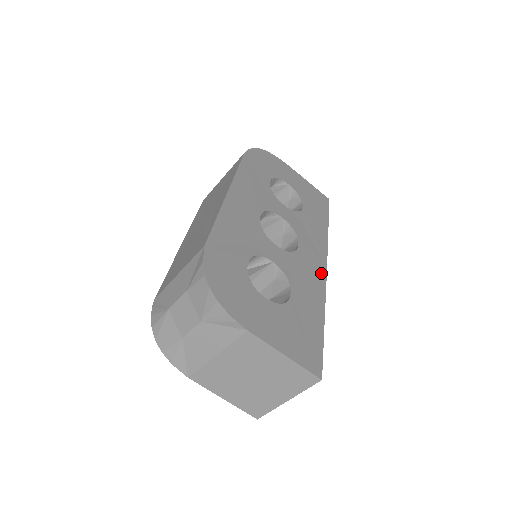
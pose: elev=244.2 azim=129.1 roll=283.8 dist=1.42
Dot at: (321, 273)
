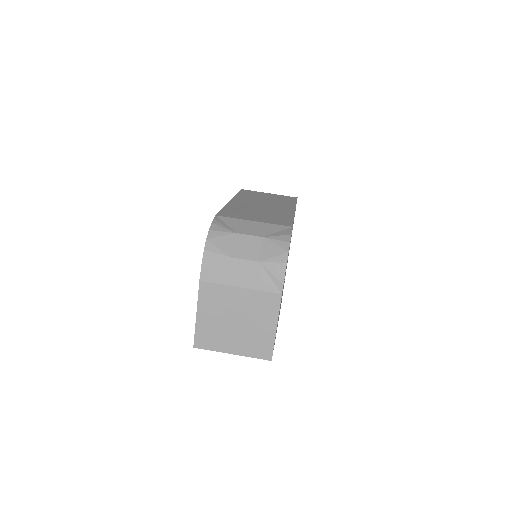
Dot at: occluded
